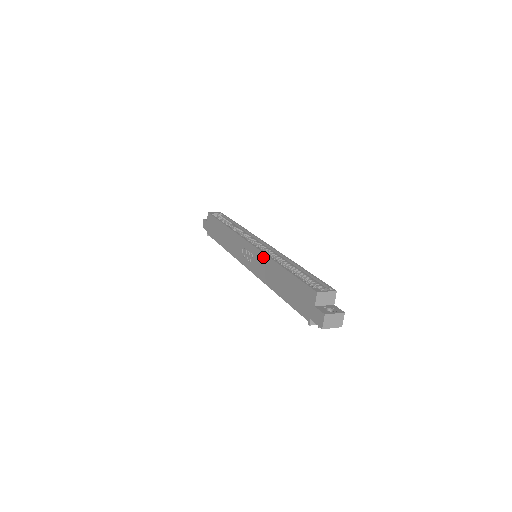
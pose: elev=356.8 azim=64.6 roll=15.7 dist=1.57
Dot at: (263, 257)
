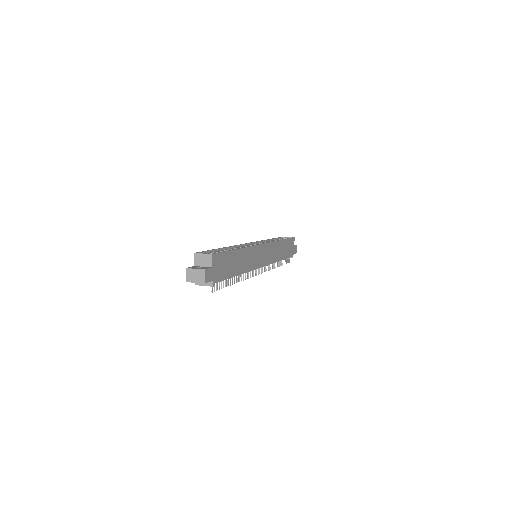
Dot at: occluded
